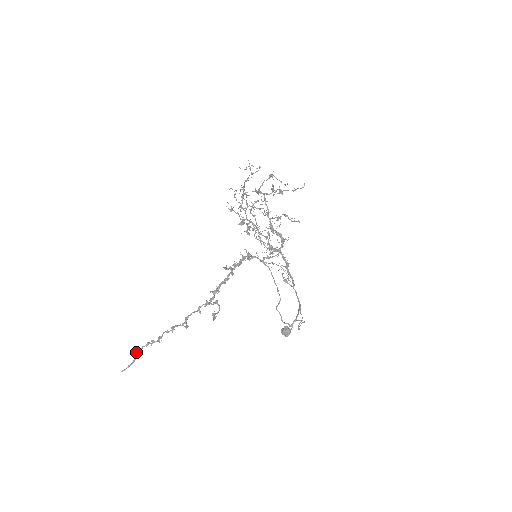
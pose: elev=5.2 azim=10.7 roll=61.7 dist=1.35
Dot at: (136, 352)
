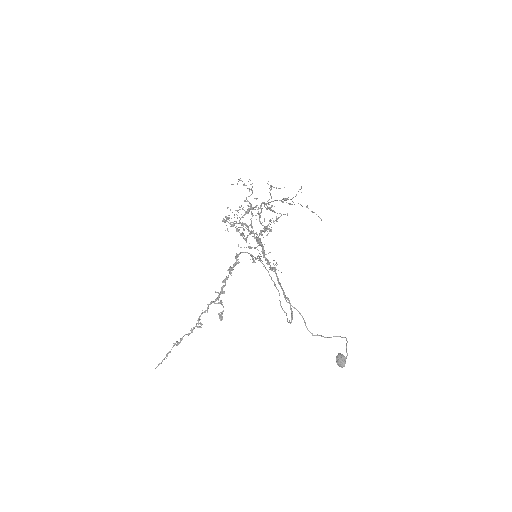
Dot at: (168, 353)
